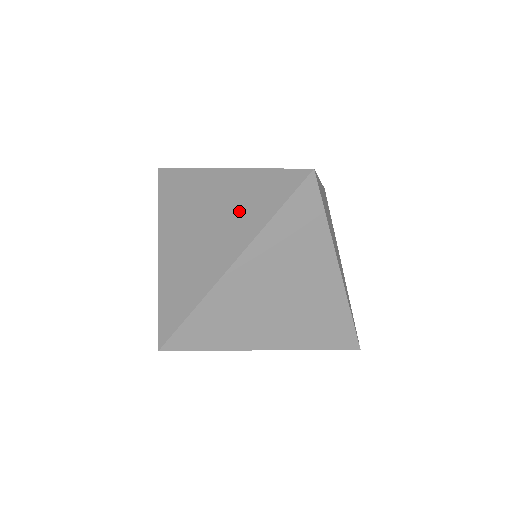
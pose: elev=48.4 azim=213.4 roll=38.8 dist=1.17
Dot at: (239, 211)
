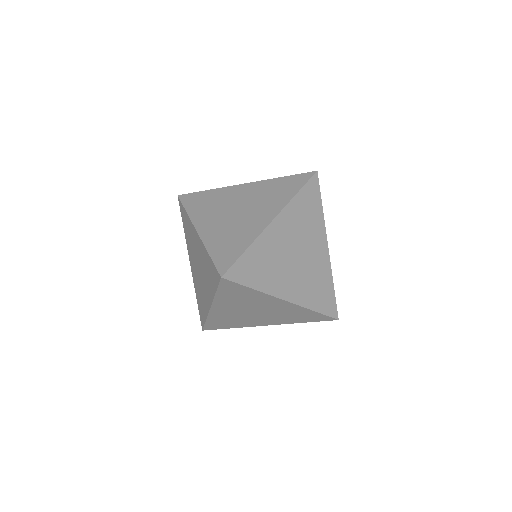
Dot at: (206, 274)
